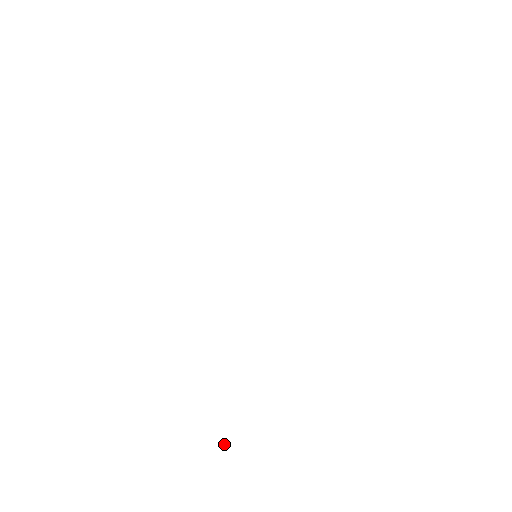
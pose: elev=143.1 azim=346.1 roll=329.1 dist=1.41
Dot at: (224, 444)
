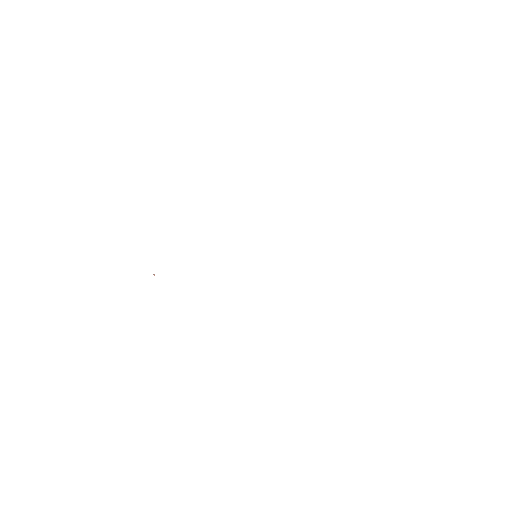
Dot at: occluded
